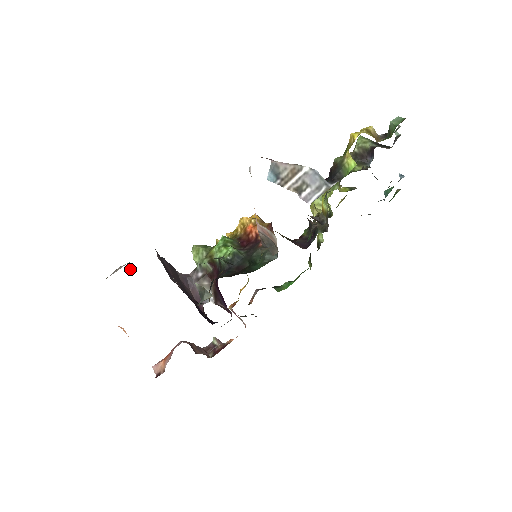
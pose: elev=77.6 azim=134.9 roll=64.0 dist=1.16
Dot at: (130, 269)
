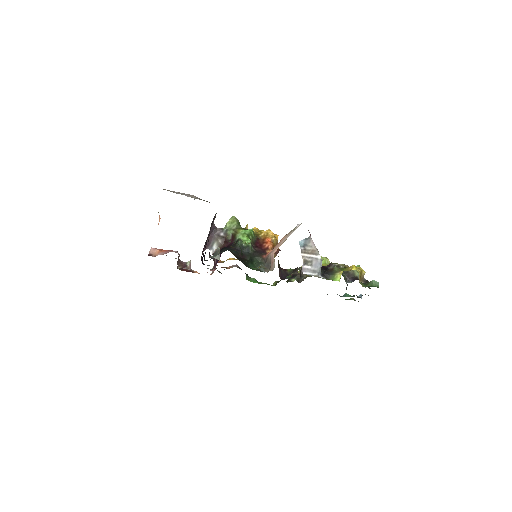
Dot at: occluded
